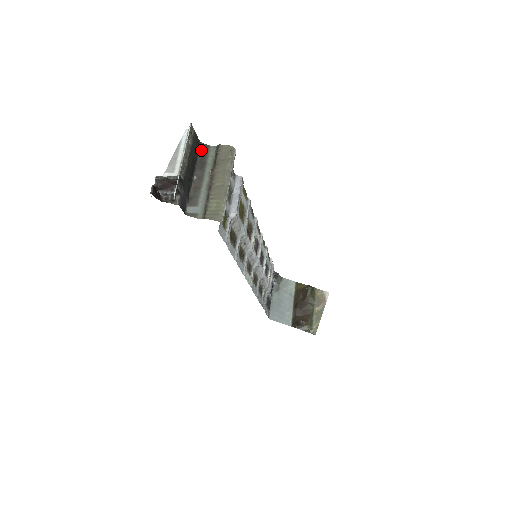
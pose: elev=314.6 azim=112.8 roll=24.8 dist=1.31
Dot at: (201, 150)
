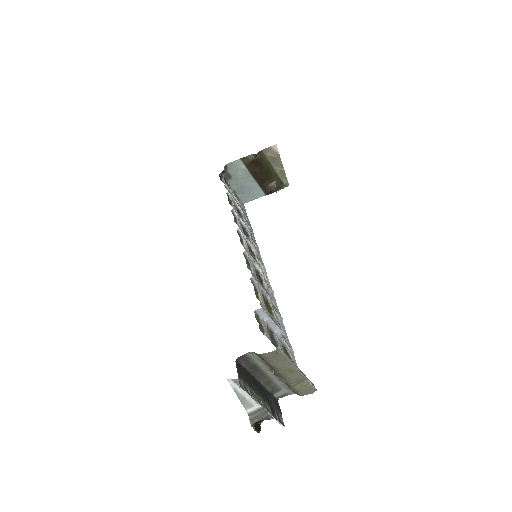
Dot at: (241, 362)
